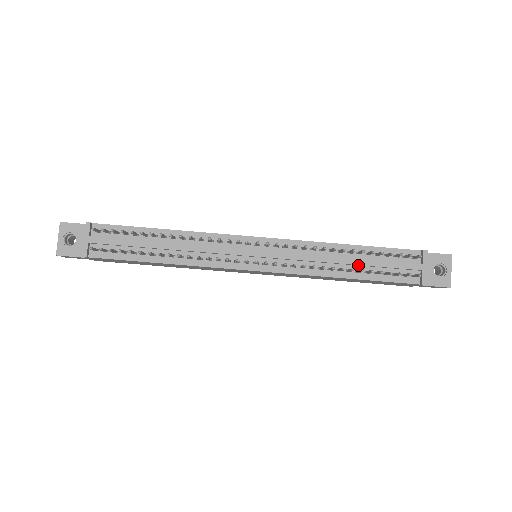
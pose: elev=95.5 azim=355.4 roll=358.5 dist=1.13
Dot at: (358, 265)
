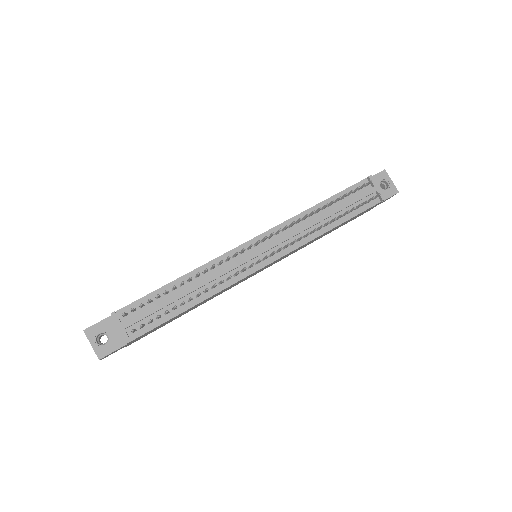
Dot at: (334, 214)
